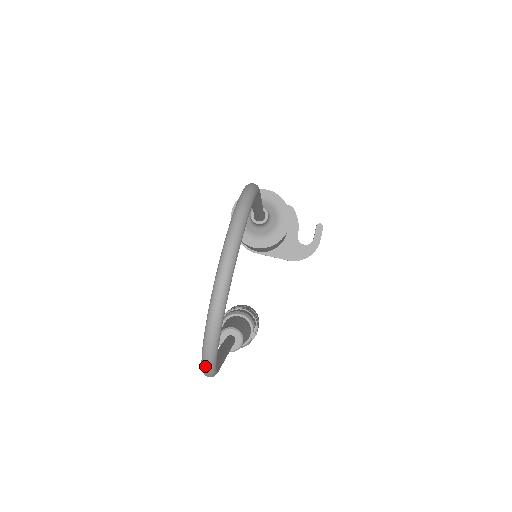
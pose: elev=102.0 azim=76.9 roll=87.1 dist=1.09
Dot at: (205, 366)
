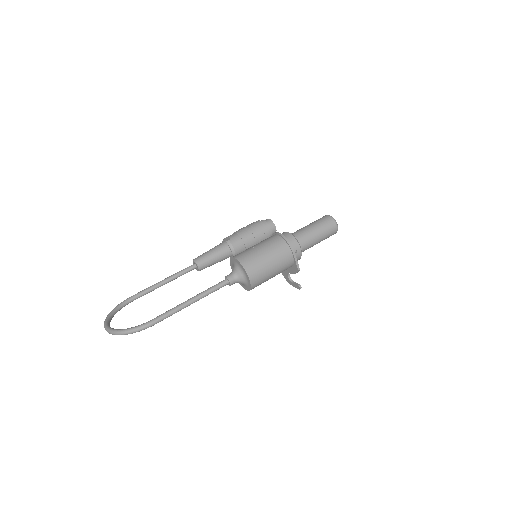
Dot at: (113, 310)
